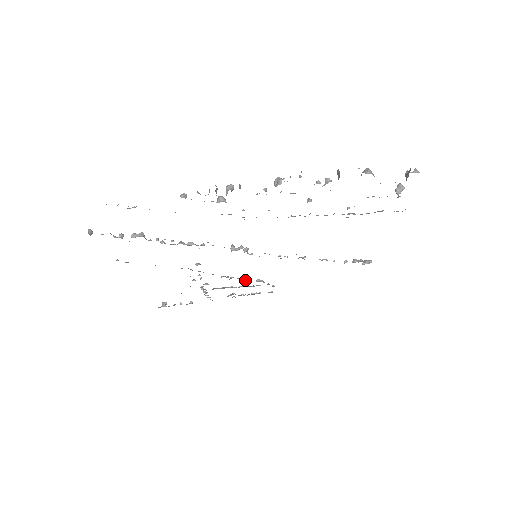
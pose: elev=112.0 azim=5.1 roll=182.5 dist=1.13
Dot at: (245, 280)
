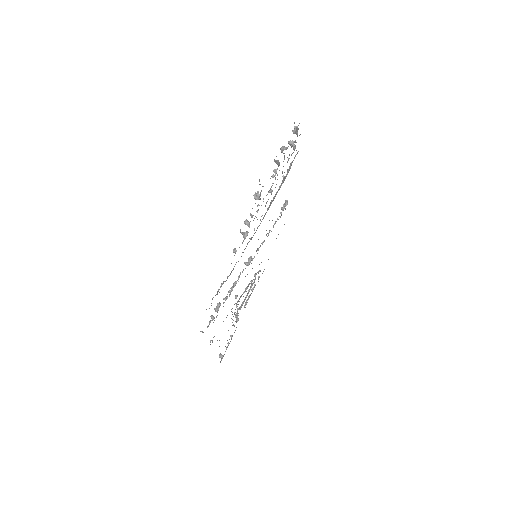
Dot at: occluded
